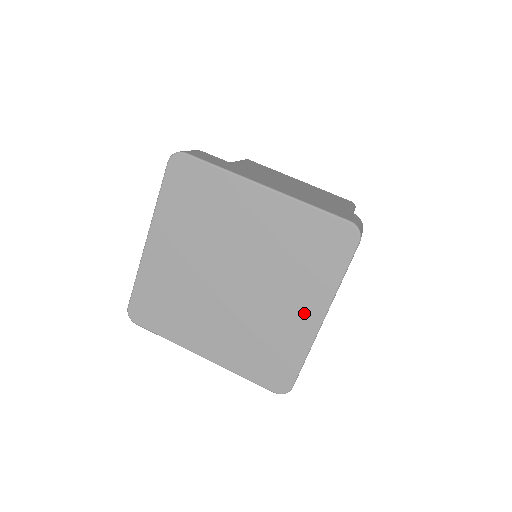
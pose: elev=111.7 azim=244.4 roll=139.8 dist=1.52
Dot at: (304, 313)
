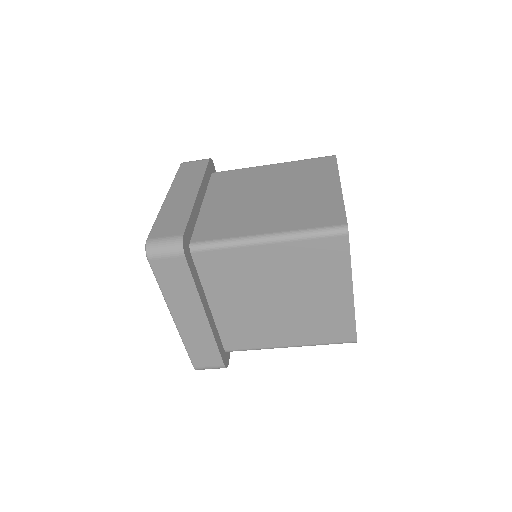
Dot at: occluded
